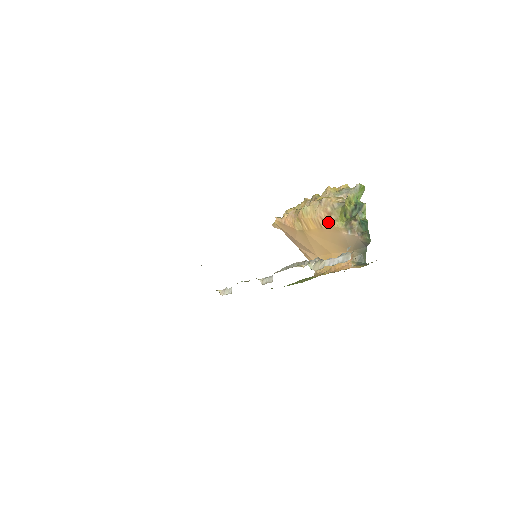
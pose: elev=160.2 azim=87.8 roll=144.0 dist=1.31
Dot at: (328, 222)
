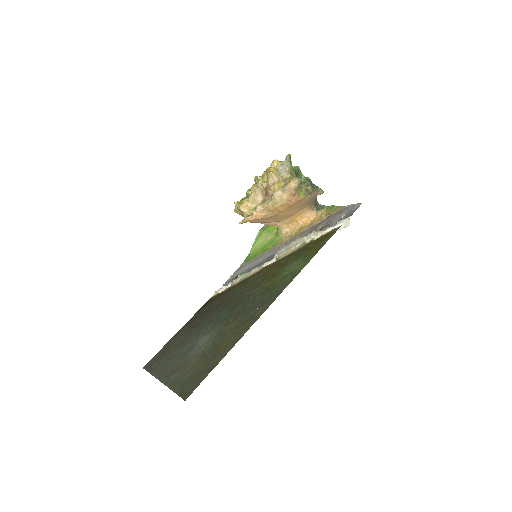
Dot at: (295, 200)
